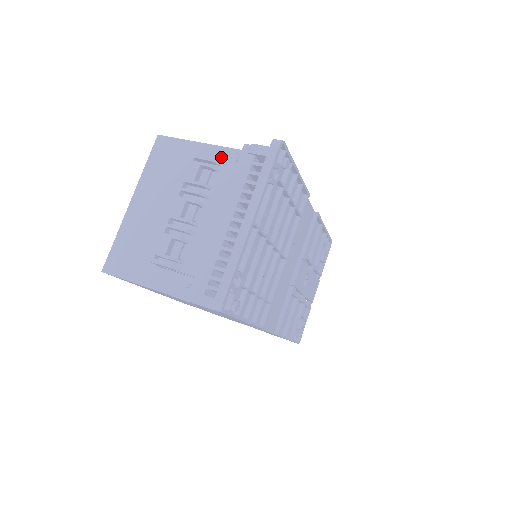
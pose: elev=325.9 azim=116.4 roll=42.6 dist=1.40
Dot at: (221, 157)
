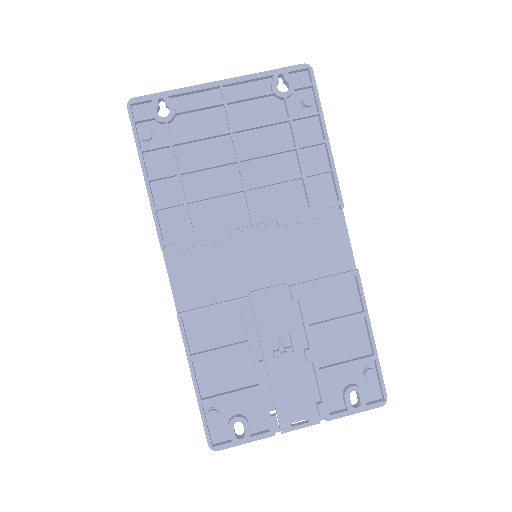
Dot at: occluded
